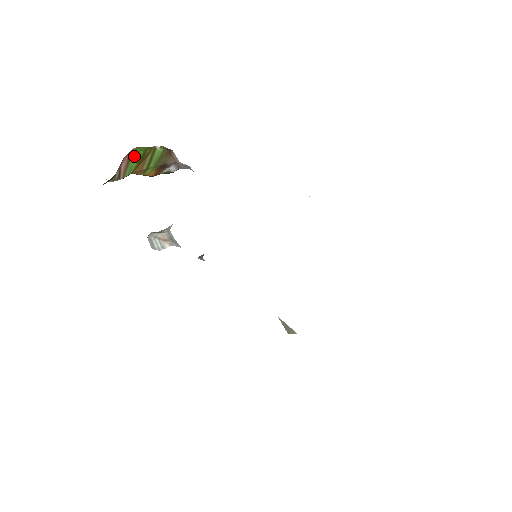
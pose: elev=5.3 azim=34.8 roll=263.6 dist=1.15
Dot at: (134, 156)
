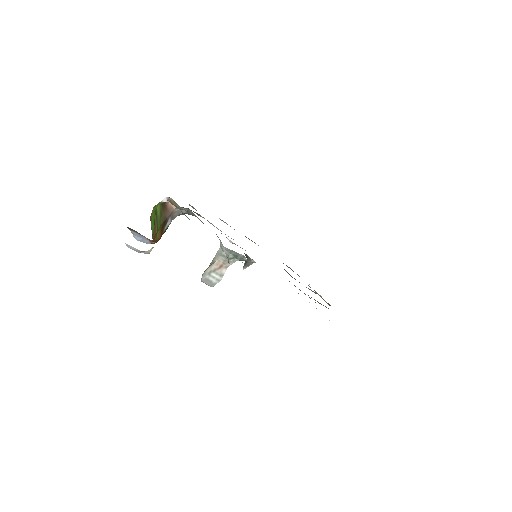
Dot at: (152, 219)
